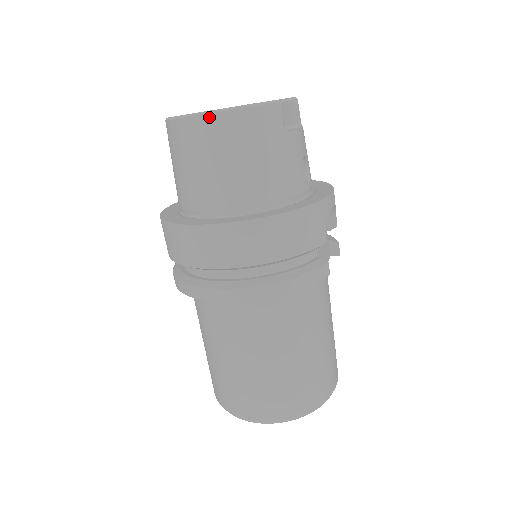
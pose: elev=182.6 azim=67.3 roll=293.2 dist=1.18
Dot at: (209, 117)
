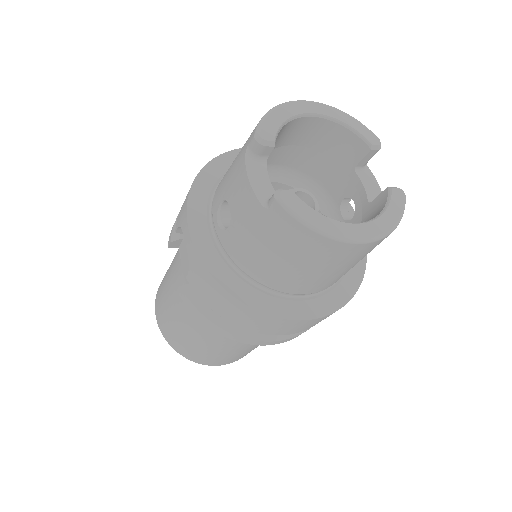
Dot at: (370, 244)
